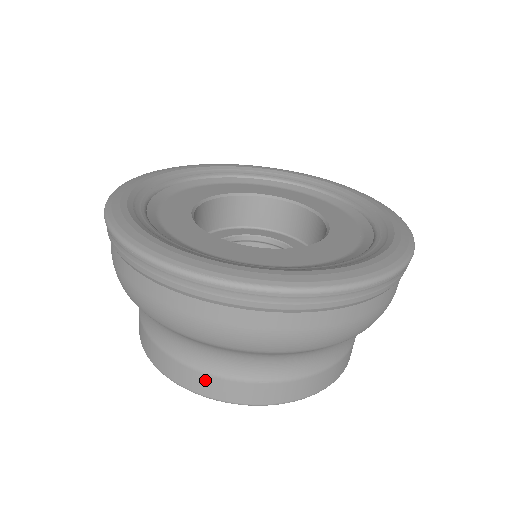
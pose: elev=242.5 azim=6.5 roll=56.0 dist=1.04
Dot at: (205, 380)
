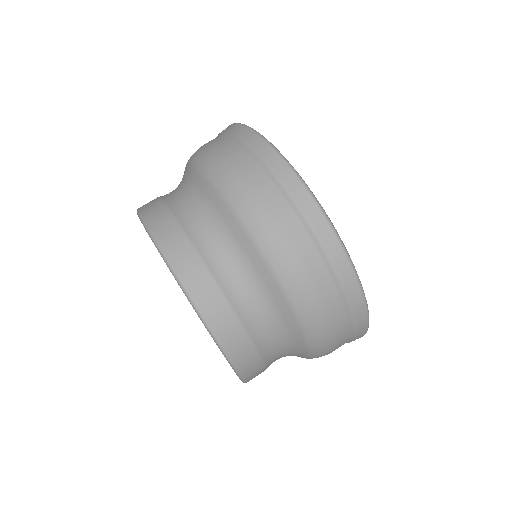
Dot at: (183, 245)
